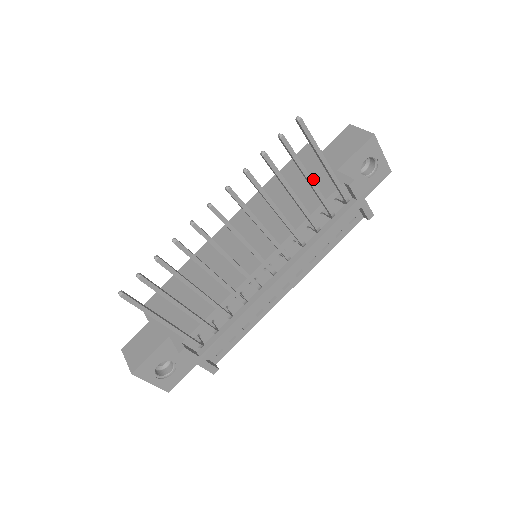
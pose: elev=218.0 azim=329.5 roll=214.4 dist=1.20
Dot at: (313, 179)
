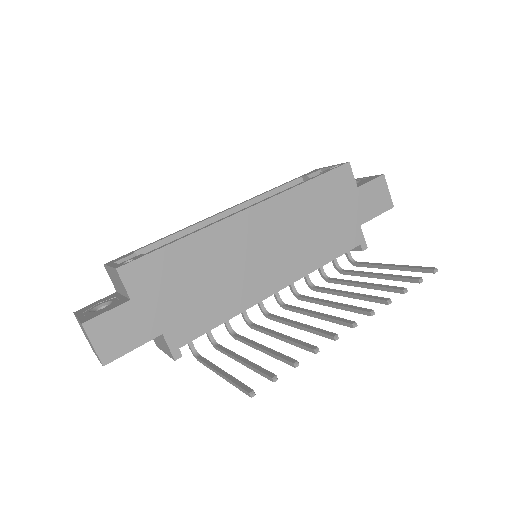
Dot at: (342, 219)
